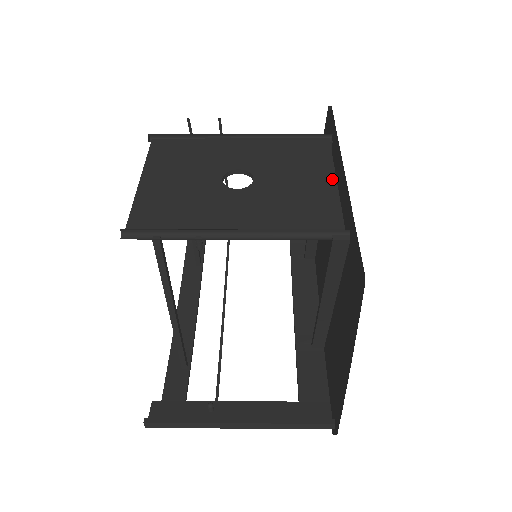
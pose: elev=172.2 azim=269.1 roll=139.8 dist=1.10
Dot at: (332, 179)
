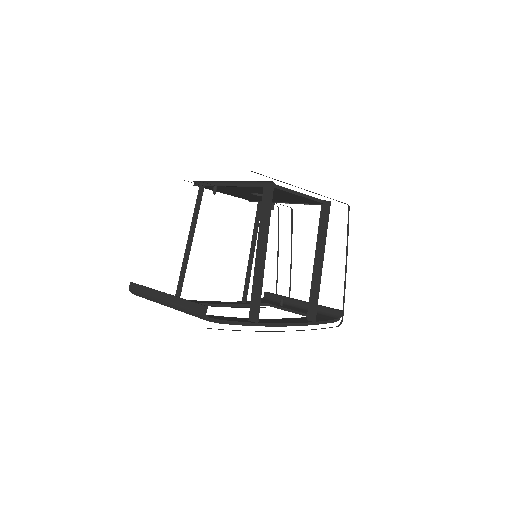
Dot at: (299, 193)
